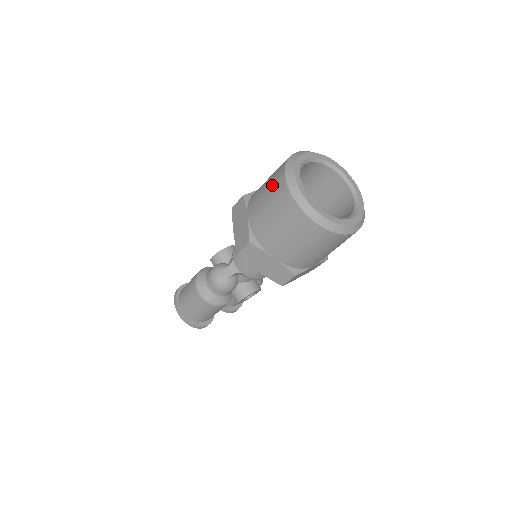
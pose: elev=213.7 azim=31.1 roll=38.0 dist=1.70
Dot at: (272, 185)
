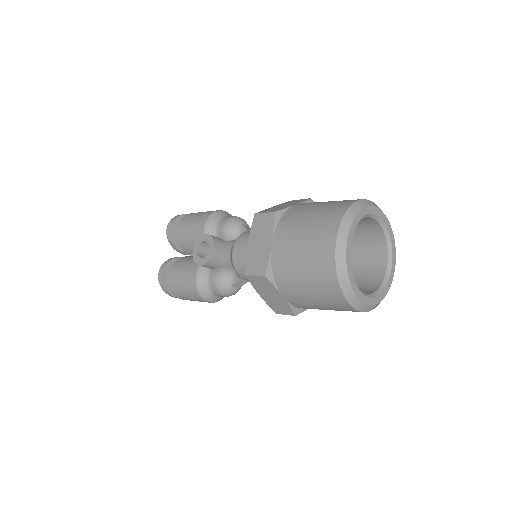
Dot at: (322, 294)
